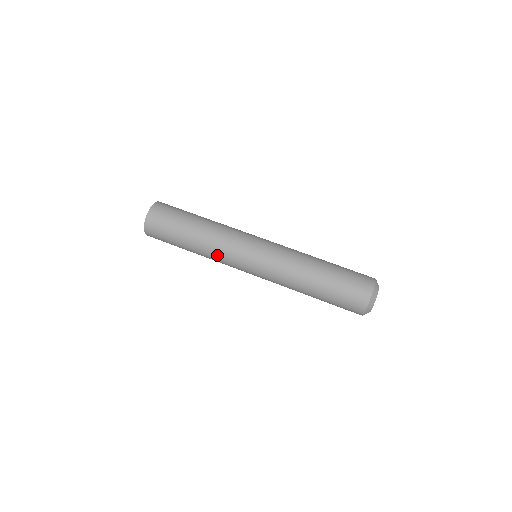
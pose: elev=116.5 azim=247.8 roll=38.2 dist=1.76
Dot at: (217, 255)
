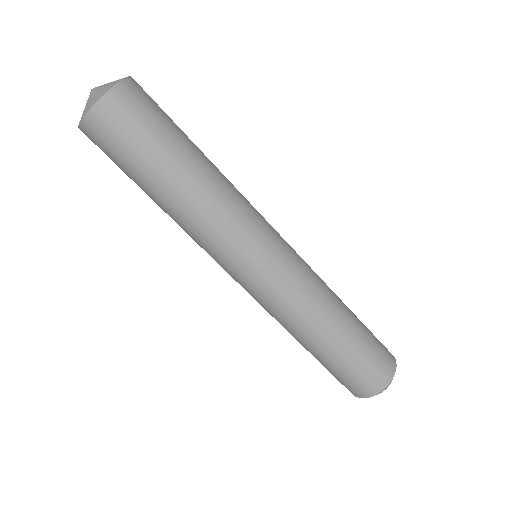
Dot at: (193, 239)
